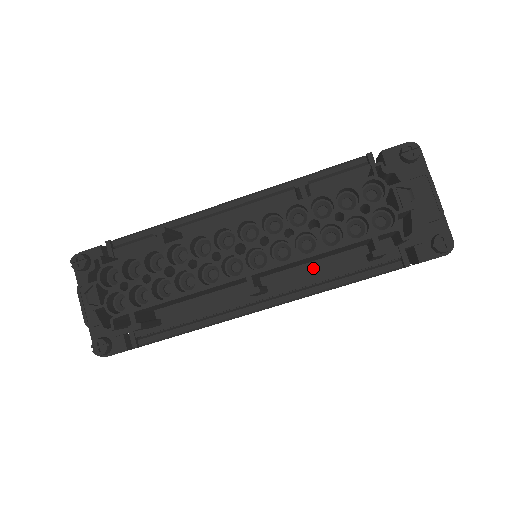
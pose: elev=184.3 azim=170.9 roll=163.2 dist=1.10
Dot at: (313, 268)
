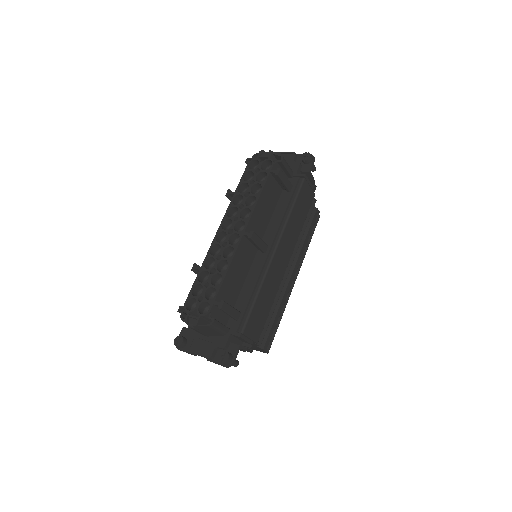
Dot at: (274, 219)
